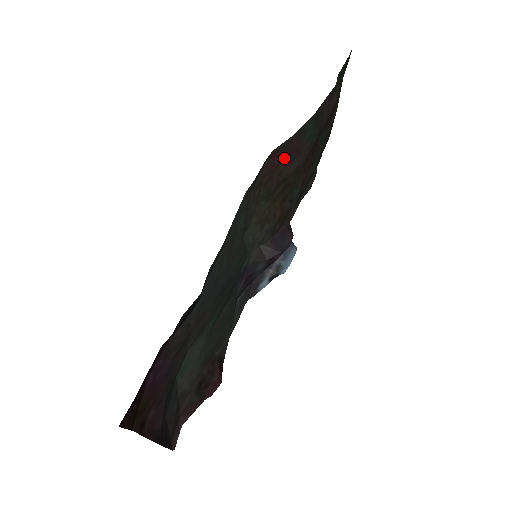
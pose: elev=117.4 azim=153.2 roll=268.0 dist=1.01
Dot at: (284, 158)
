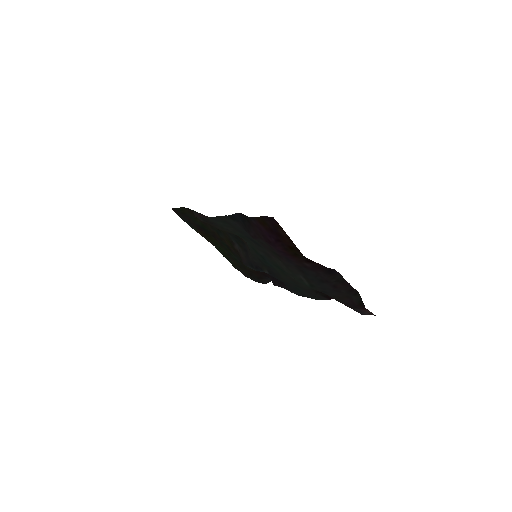
Dot at: occluded
